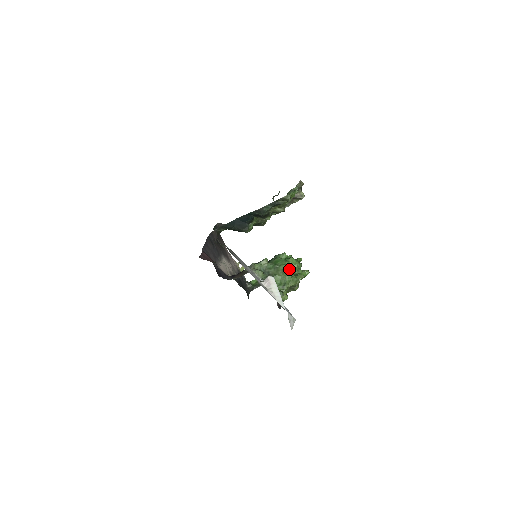
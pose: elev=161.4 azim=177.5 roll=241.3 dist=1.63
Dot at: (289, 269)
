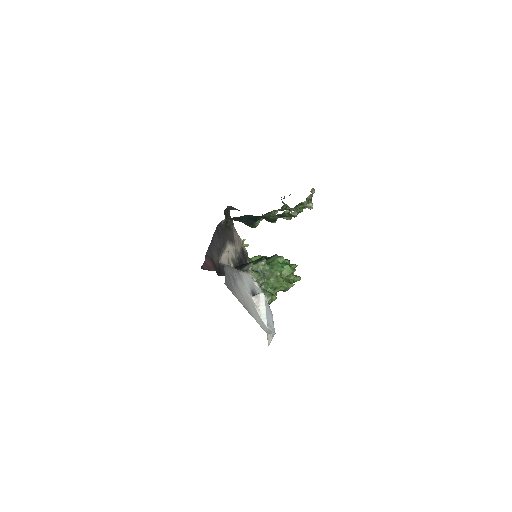
Dot at: (283, 275)
